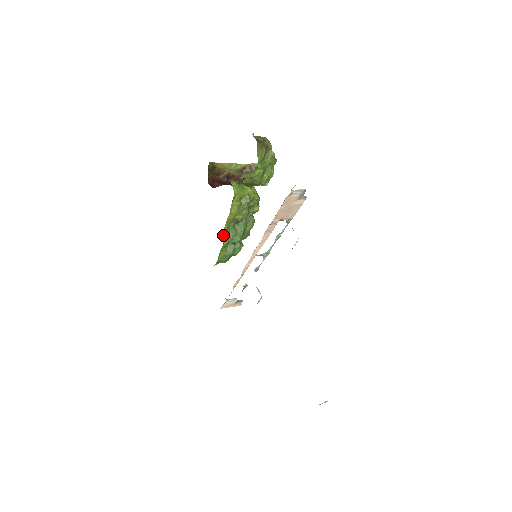
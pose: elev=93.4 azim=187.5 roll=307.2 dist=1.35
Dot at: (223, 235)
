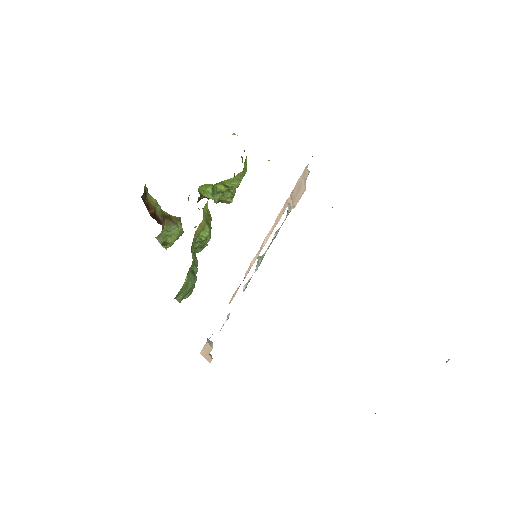
Dot at: occluded
